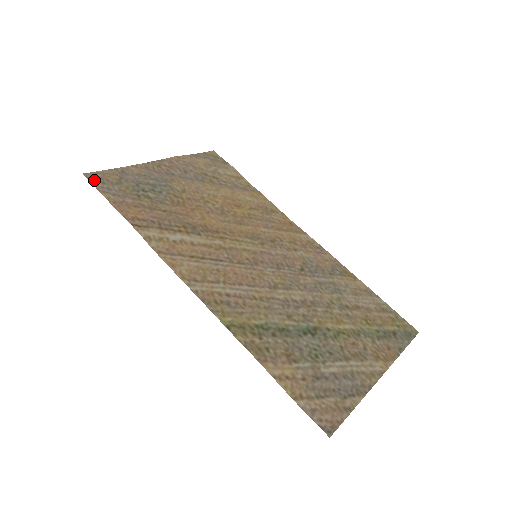
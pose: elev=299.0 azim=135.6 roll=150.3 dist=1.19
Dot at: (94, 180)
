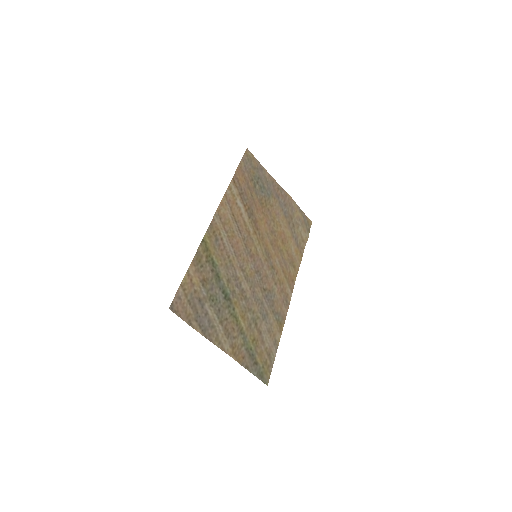
Dot at: (247, 154)
